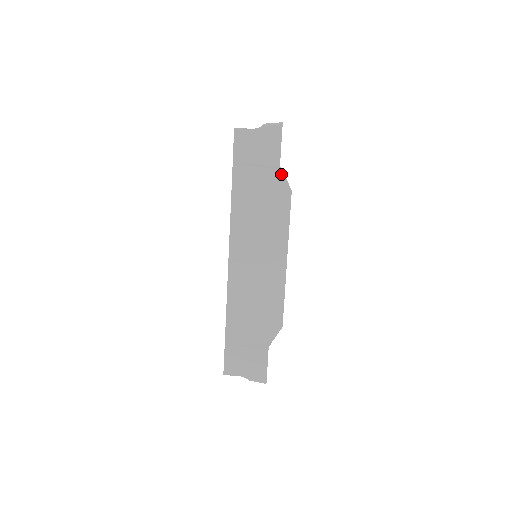
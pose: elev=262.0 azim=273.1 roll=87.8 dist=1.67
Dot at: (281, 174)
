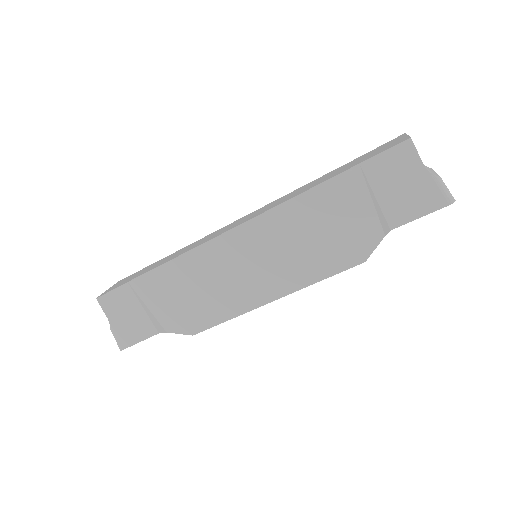
Dot at: (380, 237)
